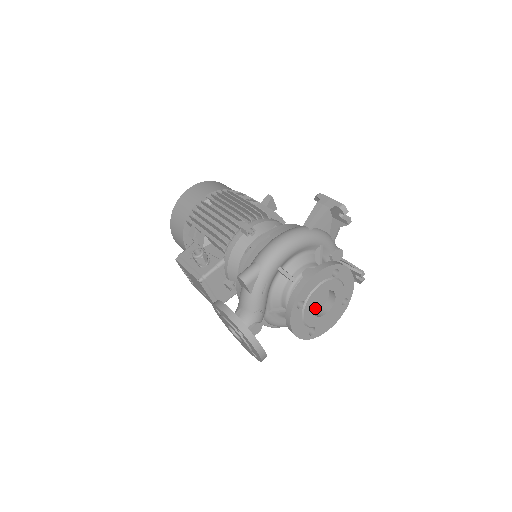
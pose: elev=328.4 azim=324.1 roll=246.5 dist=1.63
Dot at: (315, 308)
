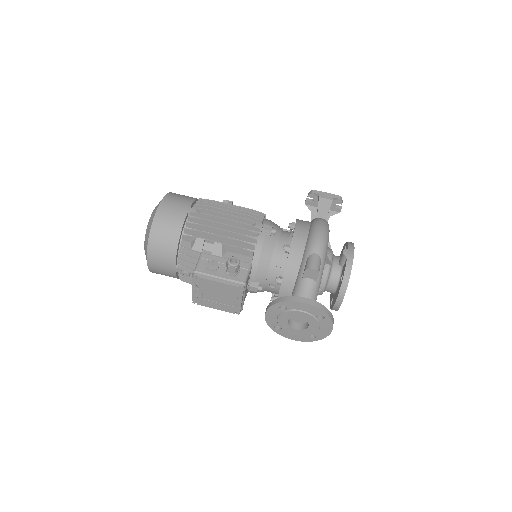
Dot at: occluded
